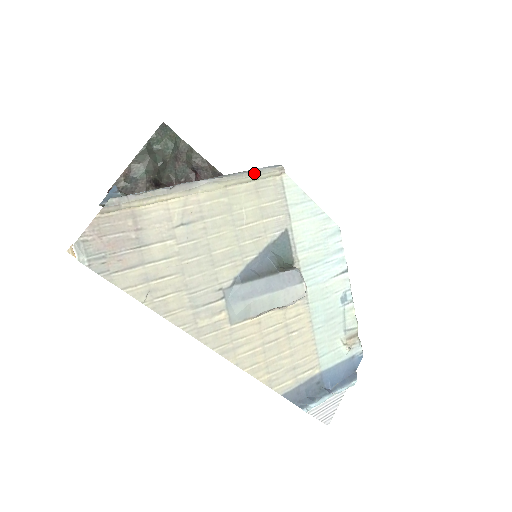
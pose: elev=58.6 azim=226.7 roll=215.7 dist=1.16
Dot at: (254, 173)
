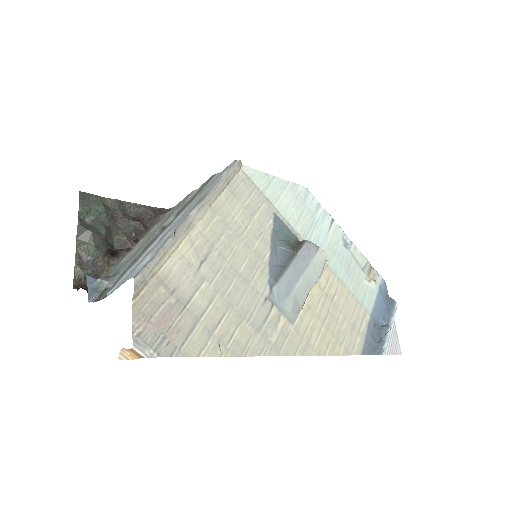
Dot at: (224, 179)
